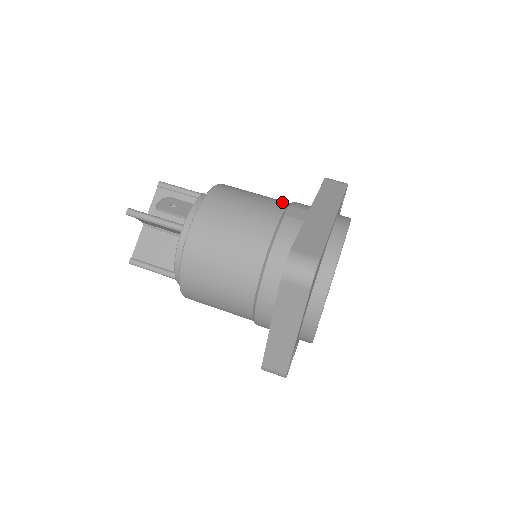
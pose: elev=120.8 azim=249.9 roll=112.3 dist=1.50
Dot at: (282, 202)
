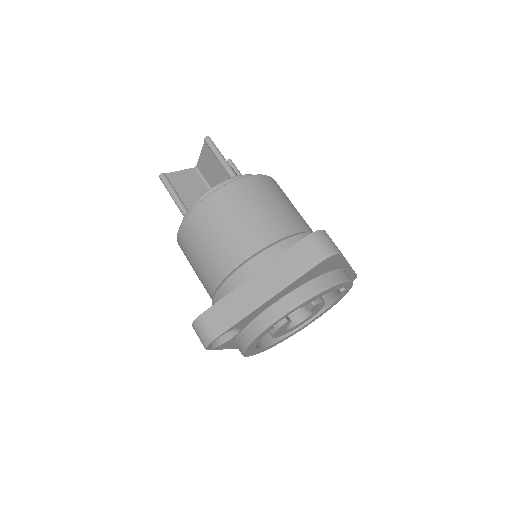
Dot at: occluded
